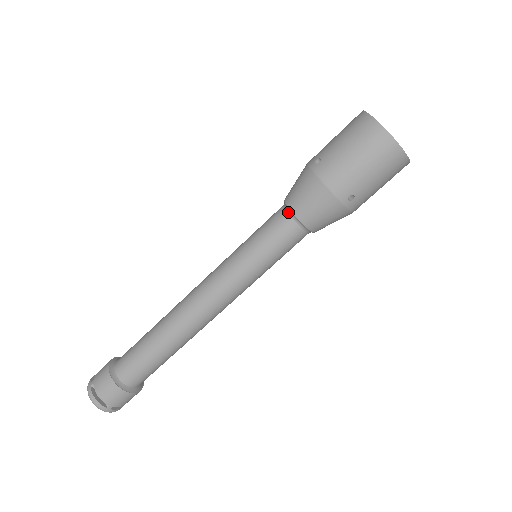
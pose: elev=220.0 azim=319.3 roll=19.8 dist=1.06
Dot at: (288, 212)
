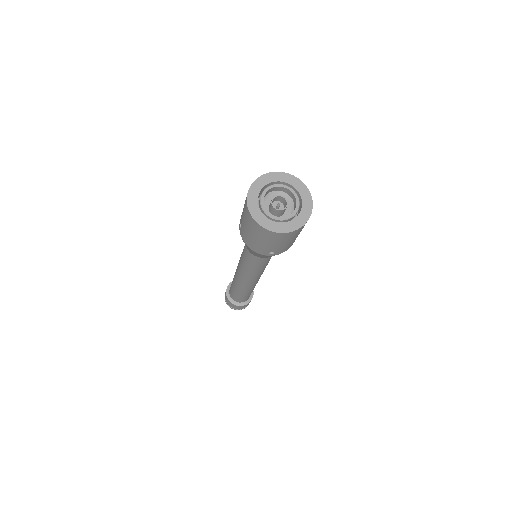
Dot at: occluded
